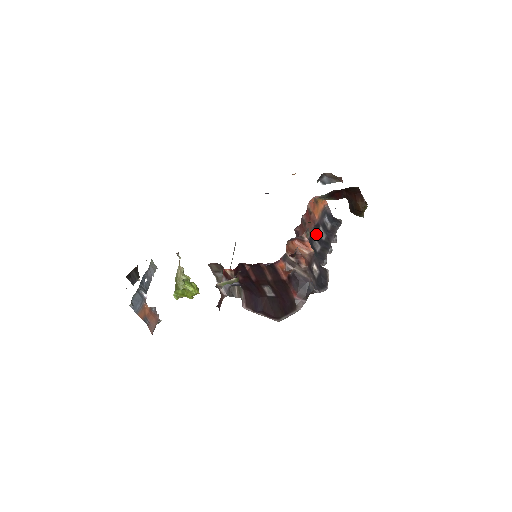
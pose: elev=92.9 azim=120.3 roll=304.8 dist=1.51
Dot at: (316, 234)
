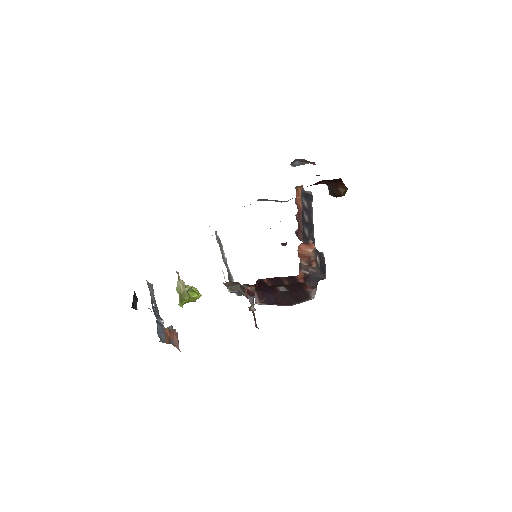
Dot at: (303, 221)
